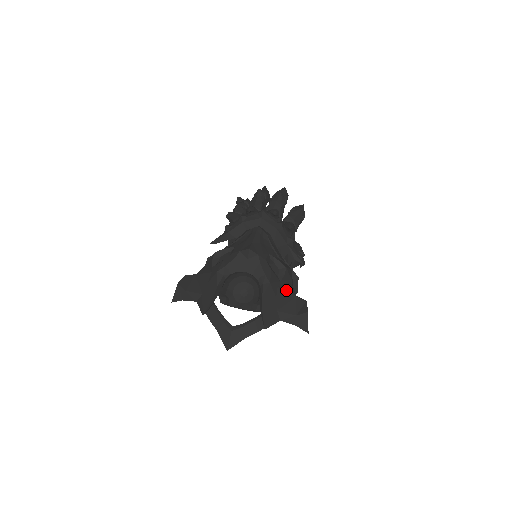
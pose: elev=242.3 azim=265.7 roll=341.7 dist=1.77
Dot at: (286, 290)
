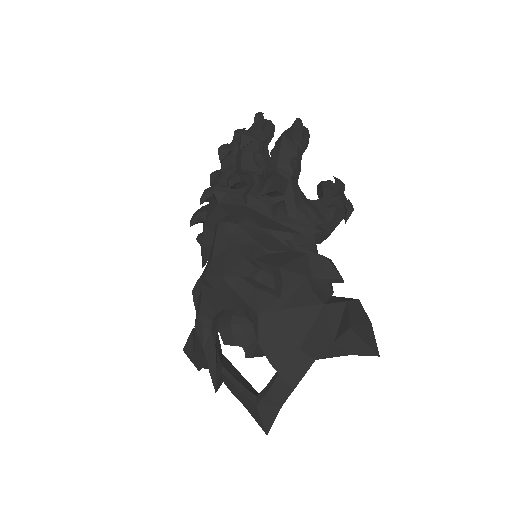
Dot at: (298, 305)
